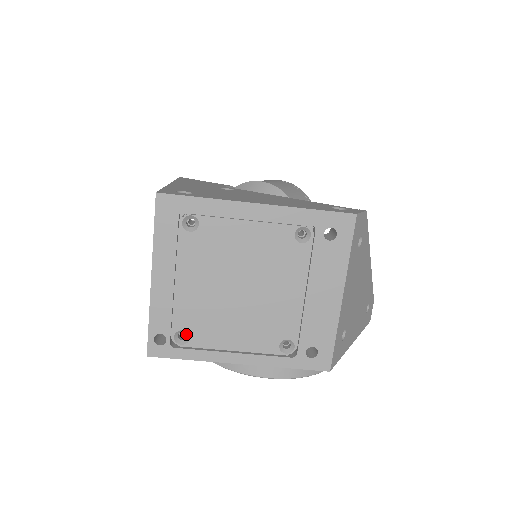
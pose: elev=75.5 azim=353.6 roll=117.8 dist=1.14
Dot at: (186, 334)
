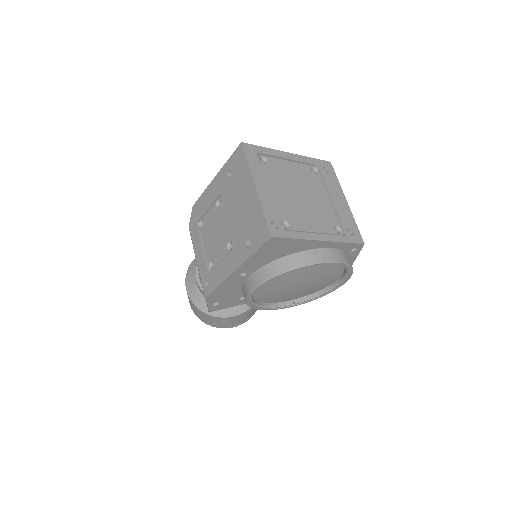
Dot at: (285, 224)
